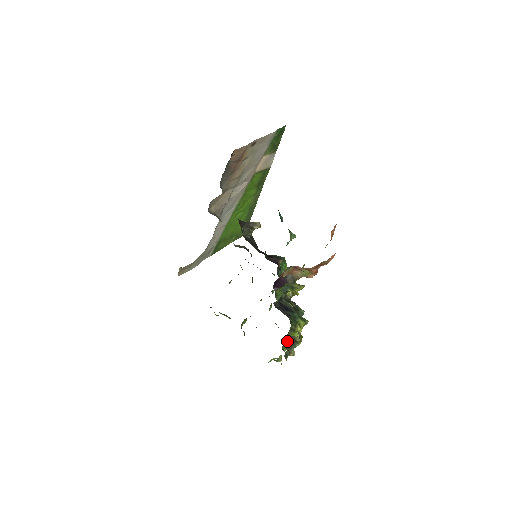
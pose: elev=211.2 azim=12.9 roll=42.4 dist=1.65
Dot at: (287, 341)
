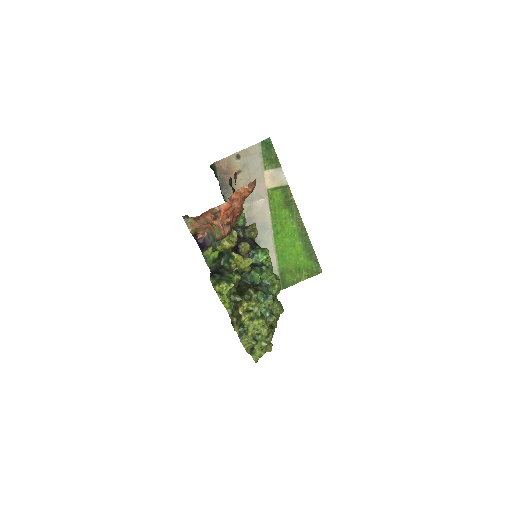
Dot at: (233, 314)
